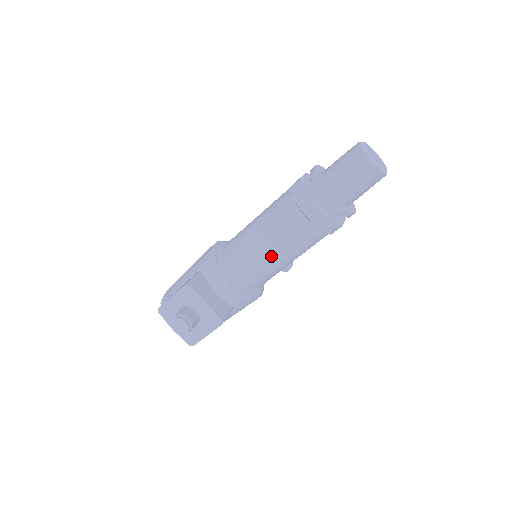
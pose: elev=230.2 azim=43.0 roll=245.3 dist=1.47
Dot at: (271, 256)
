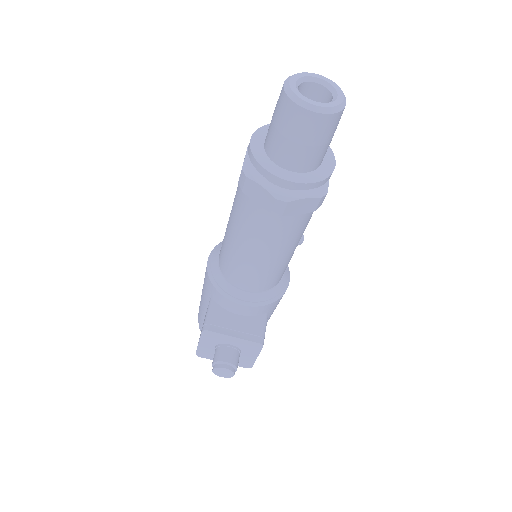
Dot at: (268, 261)
